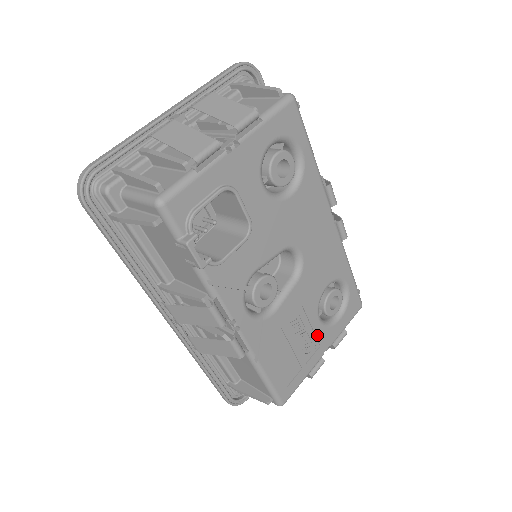
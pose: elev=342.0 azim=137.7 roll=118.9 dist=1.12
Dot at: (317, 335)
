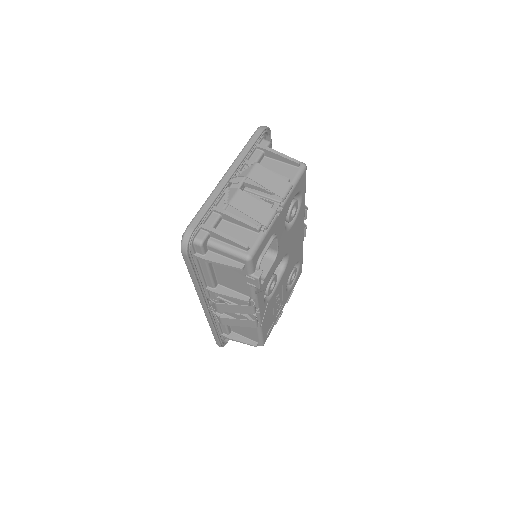
Dot at: (283, 299)
